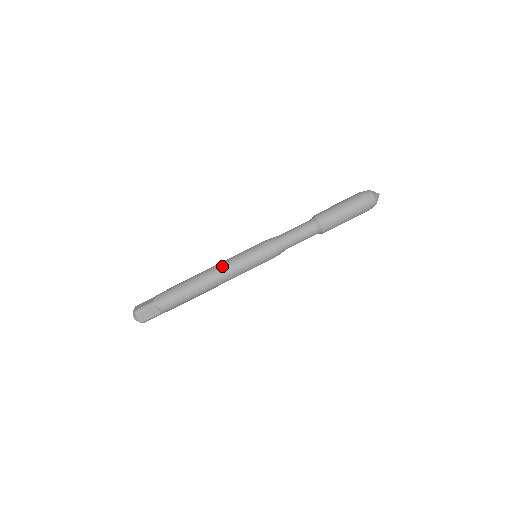
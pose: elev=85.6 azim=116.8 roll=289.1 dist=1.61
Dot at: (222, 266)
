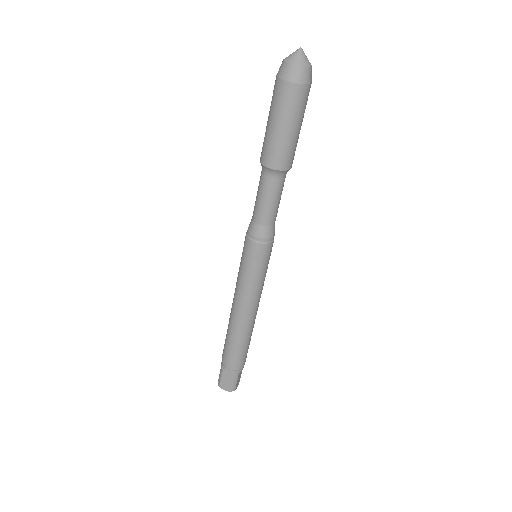
Dot at: (234, 293)
